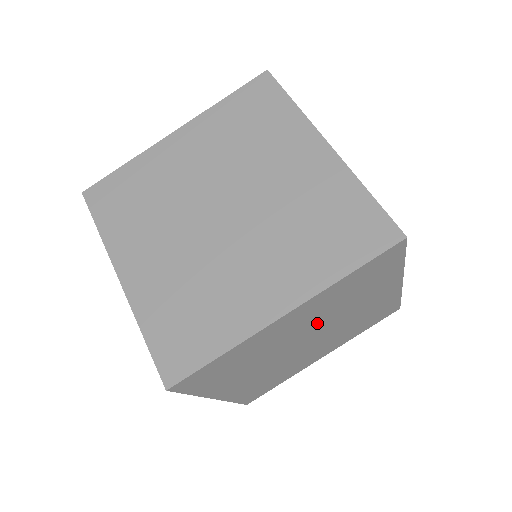
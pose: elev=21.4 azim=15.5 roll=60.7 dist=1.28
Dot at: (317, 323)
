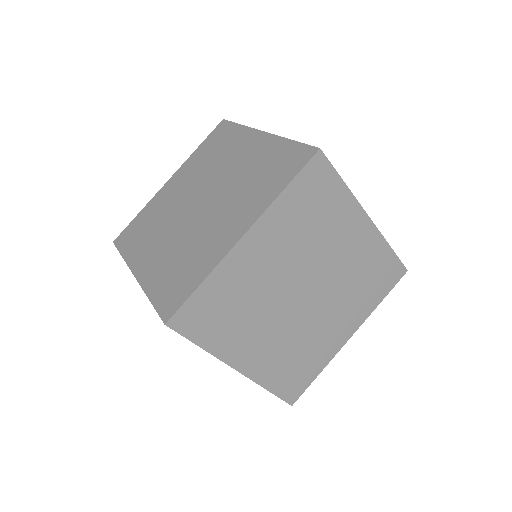
Dot at: occluded
